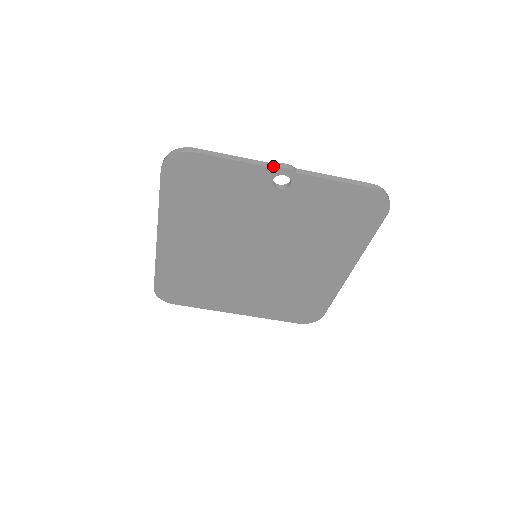
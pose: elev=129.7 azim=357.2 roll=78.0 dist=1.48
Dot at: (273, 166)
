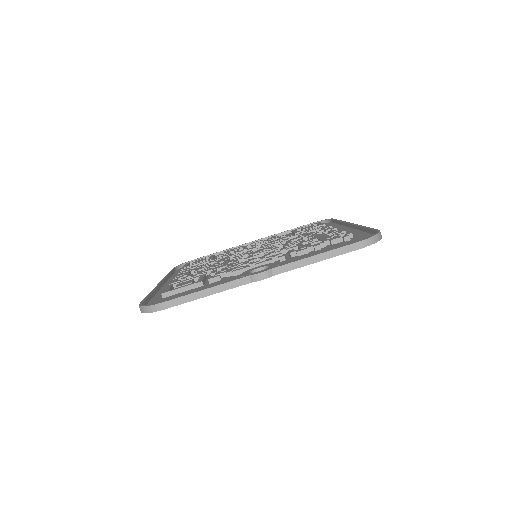
Dot at: (248, 281)
